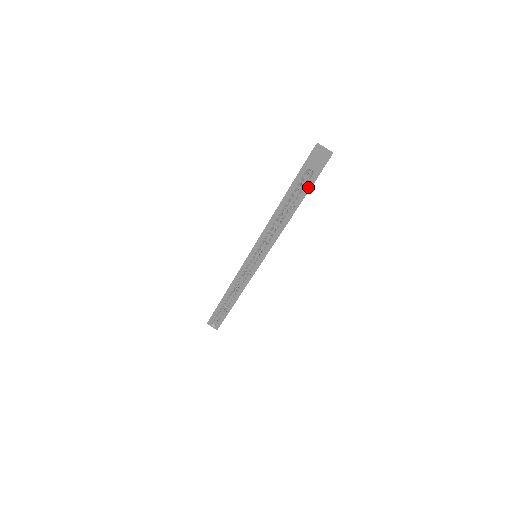
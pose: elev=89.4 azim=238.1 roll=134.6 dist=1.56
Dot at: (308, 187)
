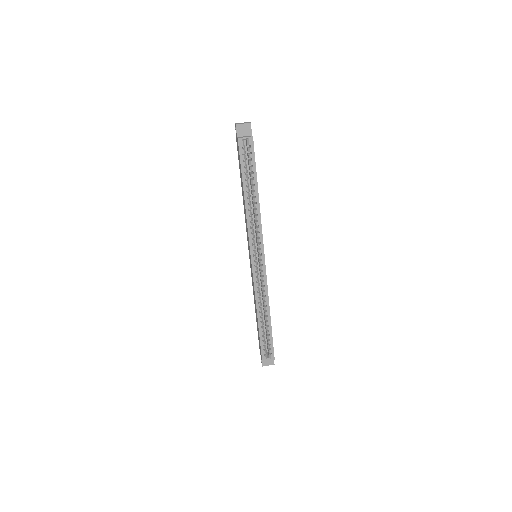
Dot at: (252, 153)
